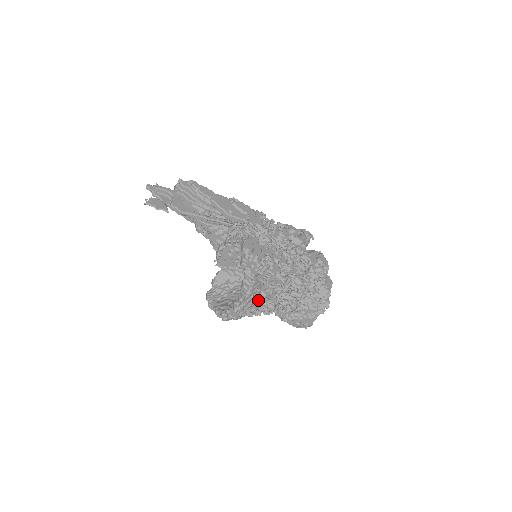
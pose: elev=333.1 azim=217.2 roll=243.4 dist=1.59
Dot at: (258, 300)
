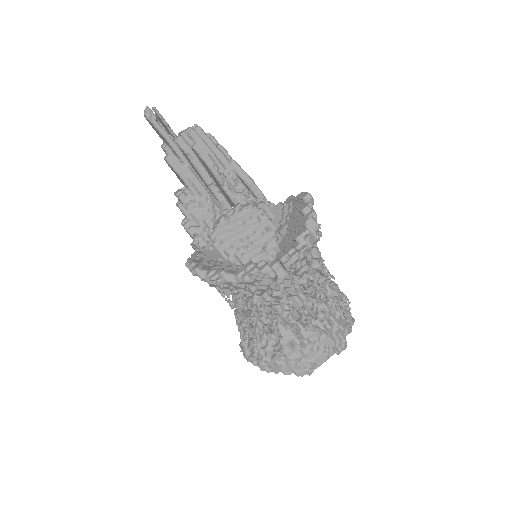
Dot at: (306, 268)
